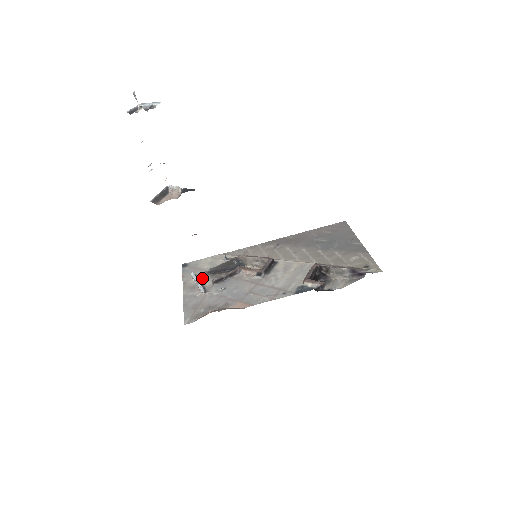
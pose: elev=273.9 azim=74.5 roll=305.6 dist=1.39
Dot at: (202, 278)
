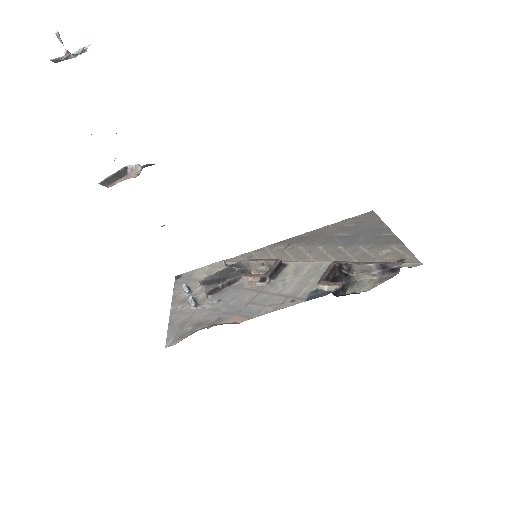
Dot at: (195, 290)
